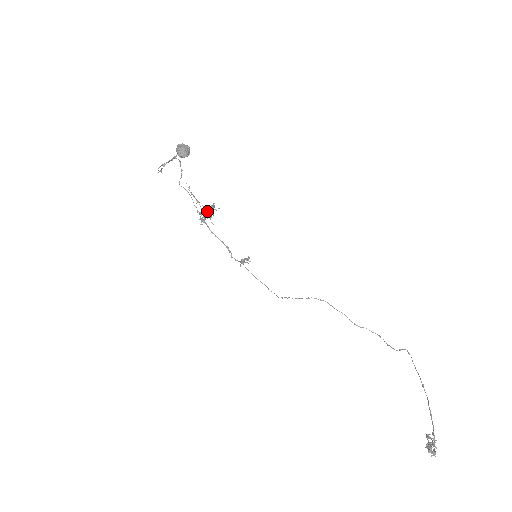
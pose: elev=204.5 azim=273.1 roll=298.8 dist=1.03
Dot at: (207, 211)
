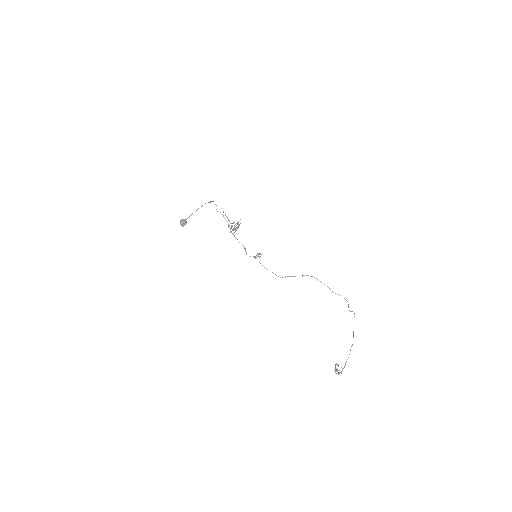
Dot at: (234, 226)
